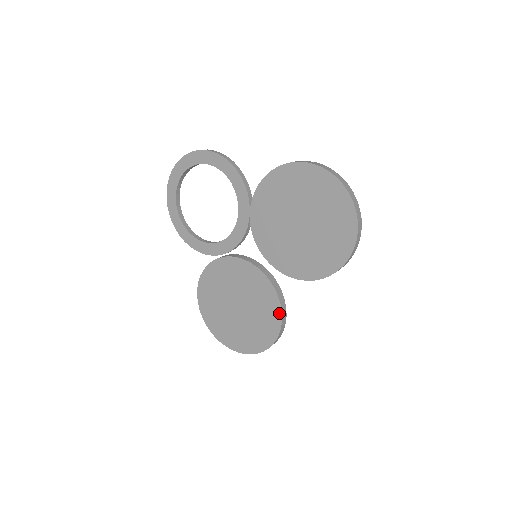
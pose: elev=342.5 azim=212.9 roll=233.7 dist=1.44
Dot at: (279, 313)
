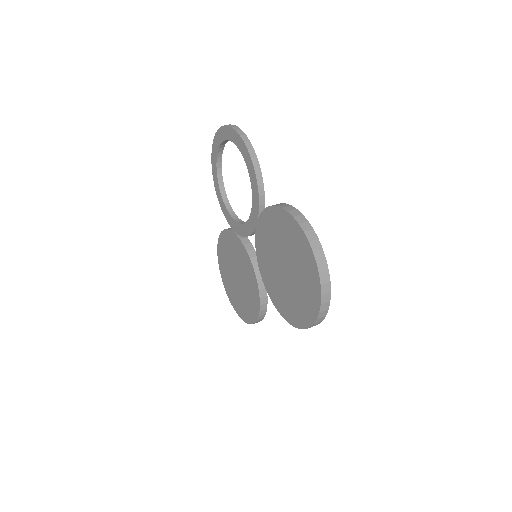
Dot at: (258, 311)
